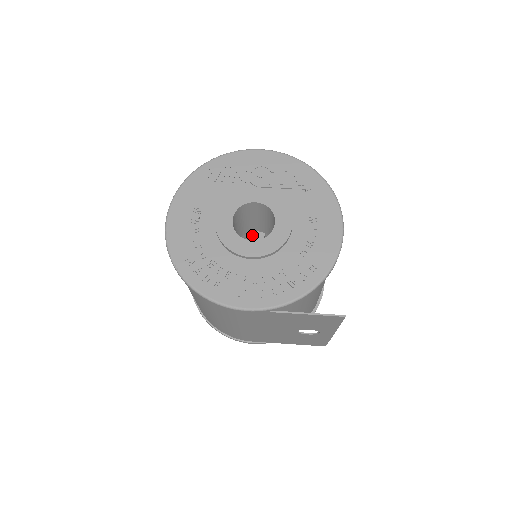
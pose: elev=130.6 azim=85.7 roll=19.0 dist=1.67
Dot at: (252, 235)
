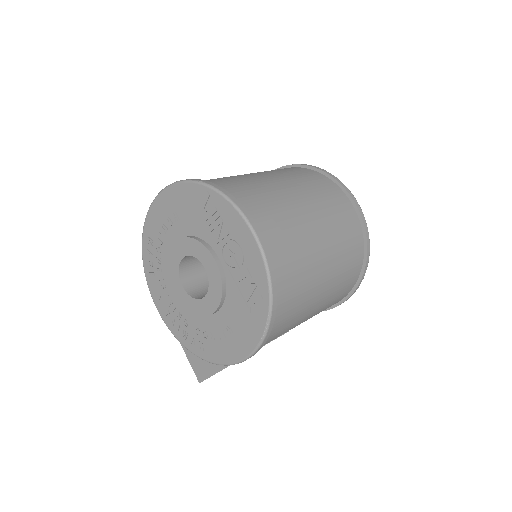
Dot at: occluded
